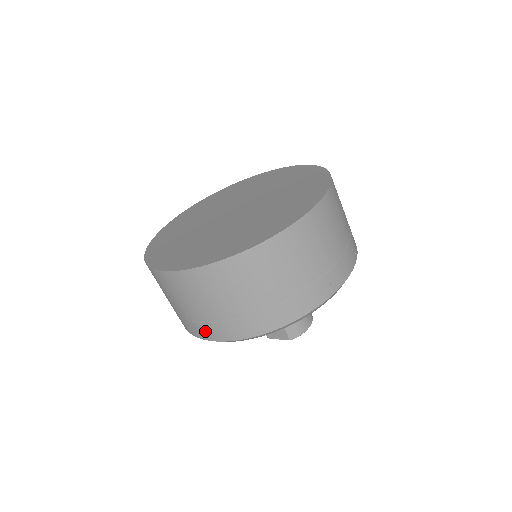
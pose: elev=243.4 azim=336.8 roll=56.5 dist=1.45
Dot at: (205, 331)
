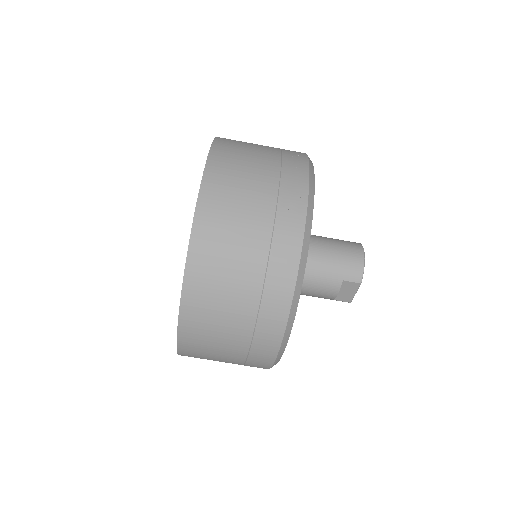
Dot at: (262, 355)
